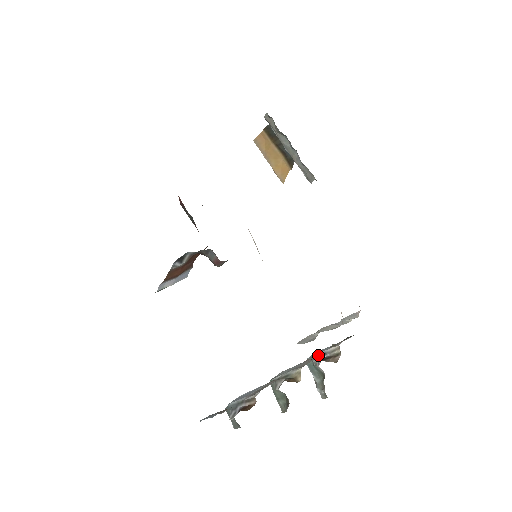
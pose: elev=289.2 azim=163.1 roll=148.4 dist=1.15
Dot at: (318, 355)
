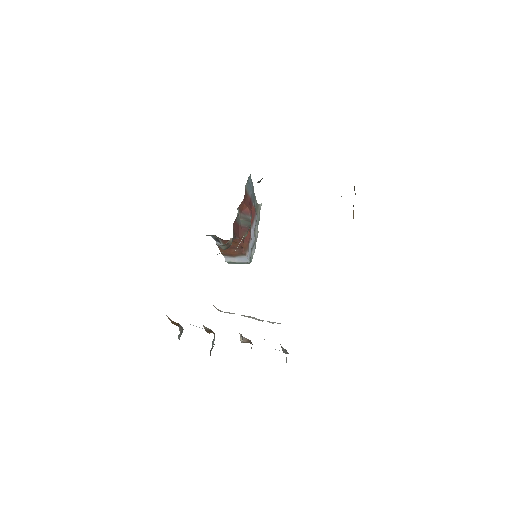
Dot at: occluded
